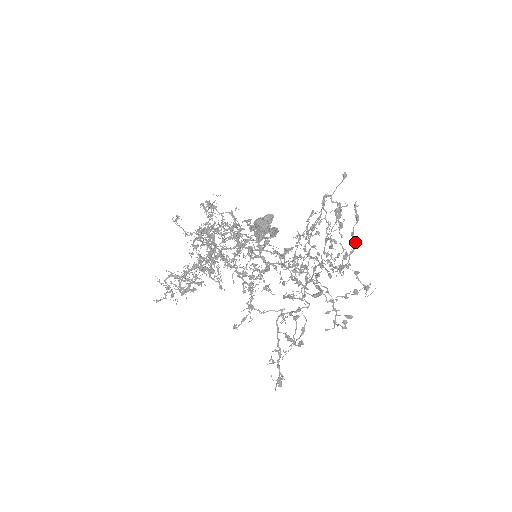
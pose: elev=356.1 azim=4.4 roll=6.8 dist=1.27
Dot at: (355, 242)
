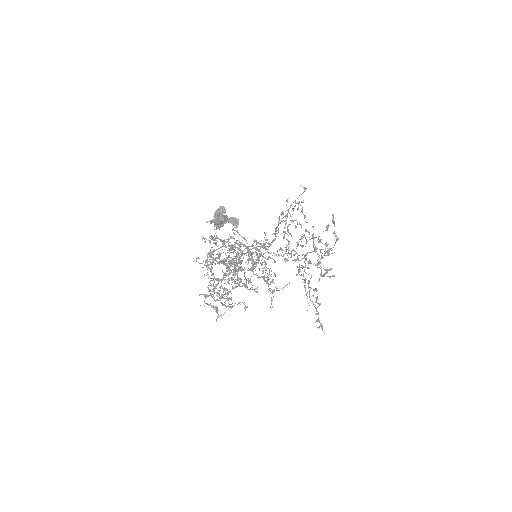
Dot at: (337, 237)
